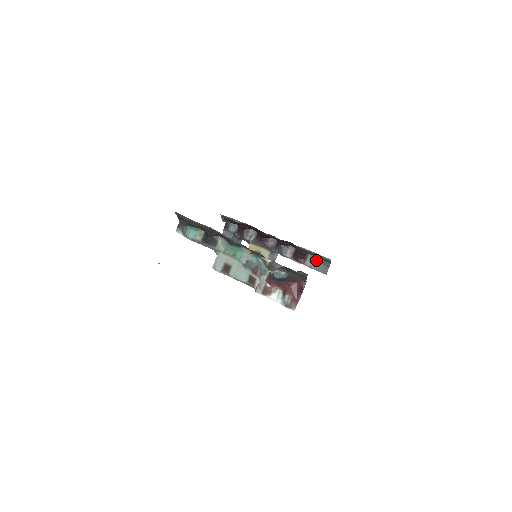
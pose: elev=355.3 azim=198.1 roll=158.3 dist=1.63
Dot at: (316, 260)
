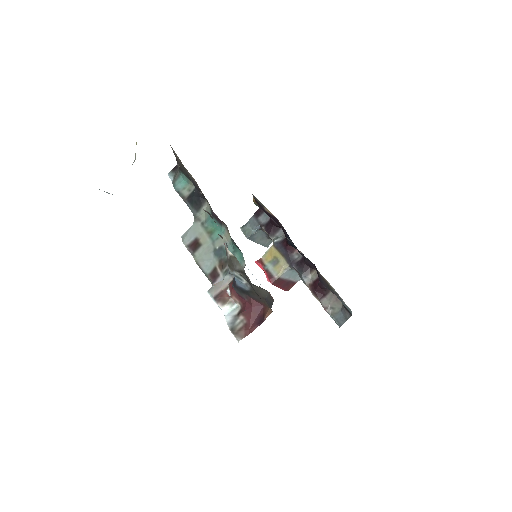
Dot at: (336, 303)
